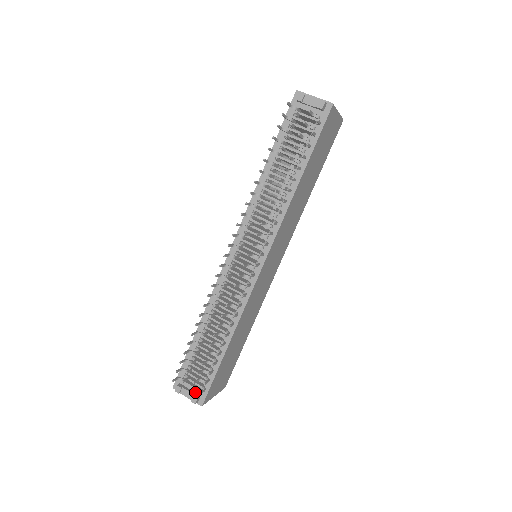
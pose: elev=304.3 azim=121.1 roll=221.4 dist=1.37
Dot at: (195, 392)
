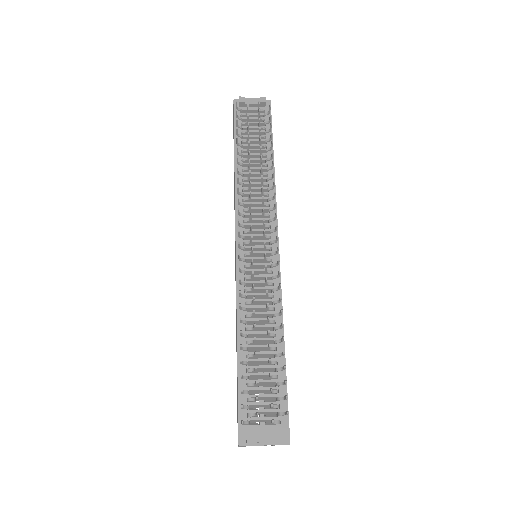
Dot at: (272, 430)
